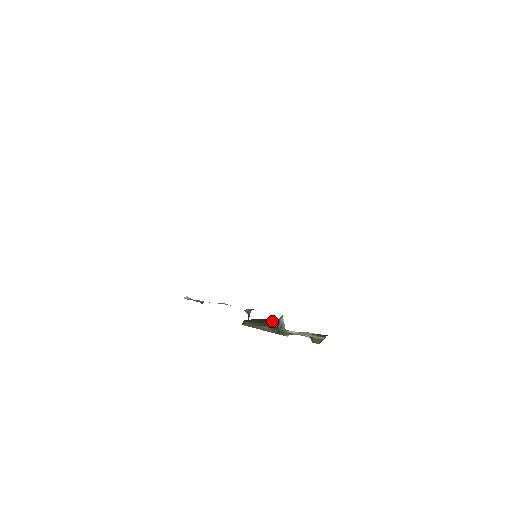
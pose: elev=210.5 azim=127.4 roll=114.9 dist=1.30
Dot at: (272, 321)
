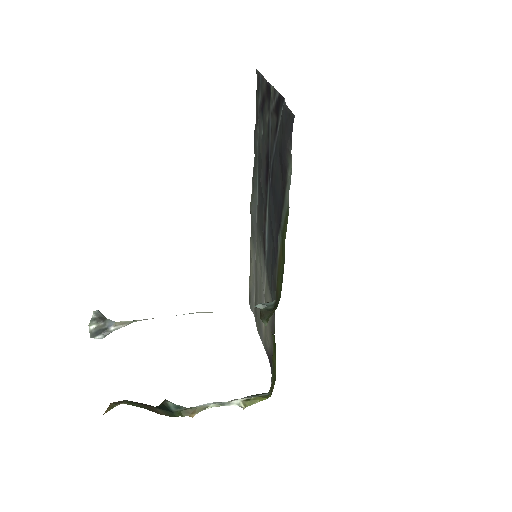
Dot at: occluded
